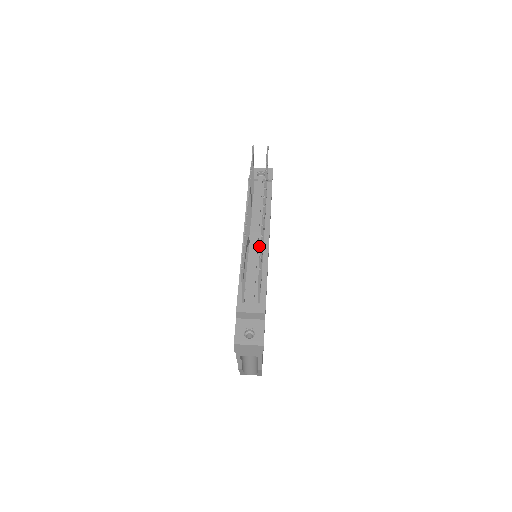
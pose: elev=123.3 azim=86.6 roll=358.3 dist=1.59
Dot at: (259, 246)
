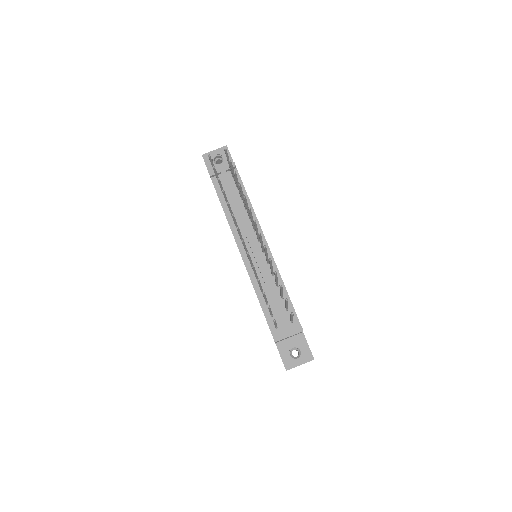
Dot at: (261, 256)
